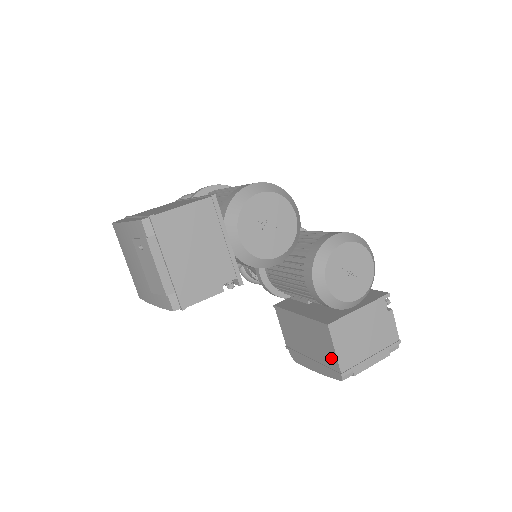
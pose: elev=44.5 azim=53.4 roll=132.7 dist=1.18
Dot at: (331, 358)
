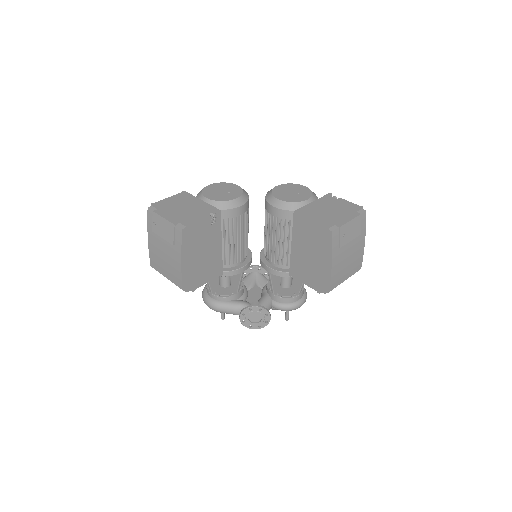
Dot at: (316, 230)
